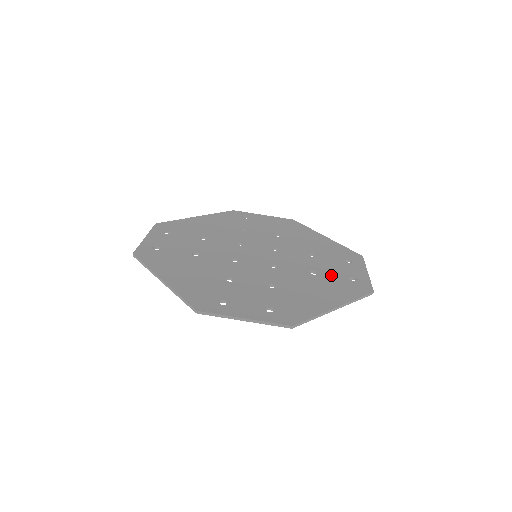
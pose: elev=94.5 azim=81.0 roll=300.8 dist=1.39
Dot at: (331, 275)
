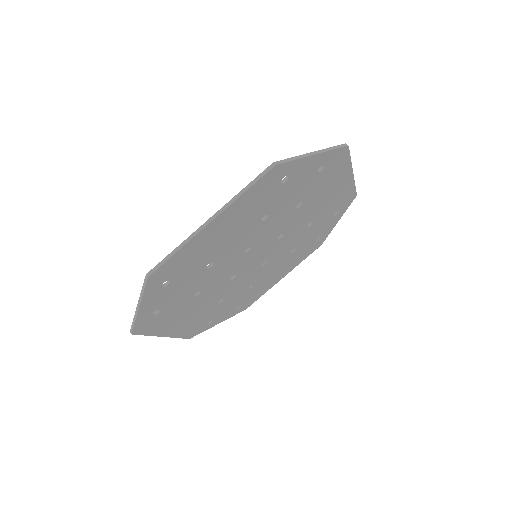
Dot at: occluded
